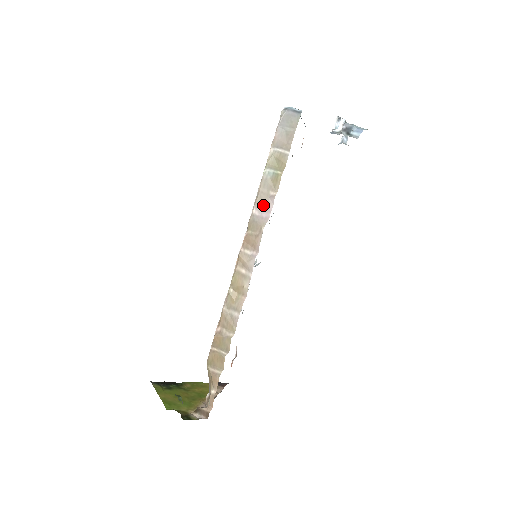
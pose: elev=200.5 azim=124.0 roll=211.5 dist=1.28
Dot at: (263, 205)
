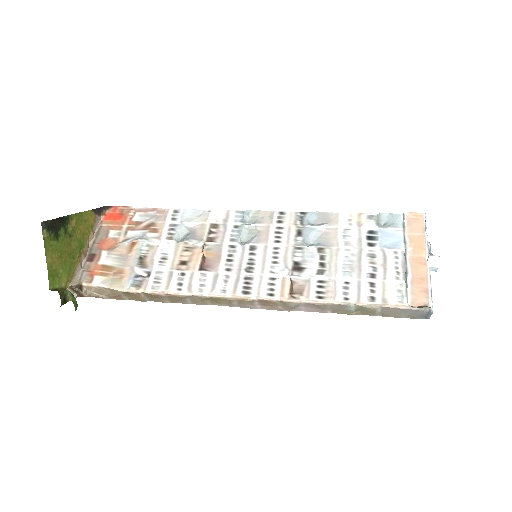
Dot at: (312, 307)
